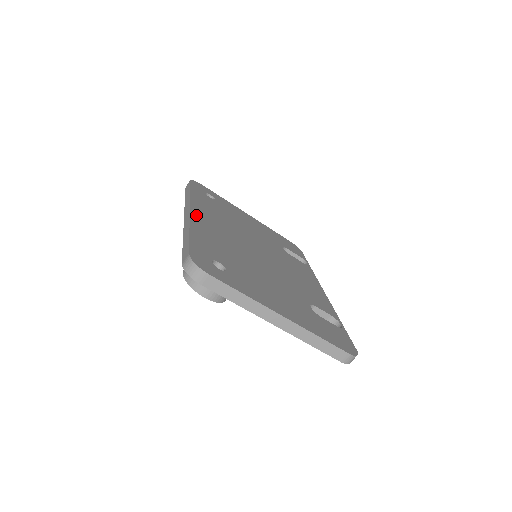
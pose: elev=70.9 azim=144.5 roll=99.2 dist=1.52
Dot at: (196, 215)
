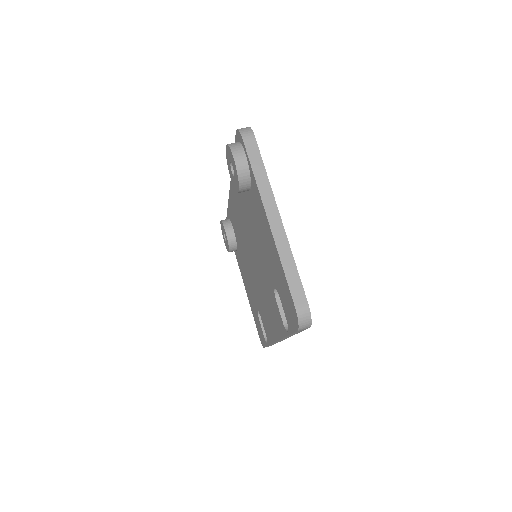
Dot at: occluded
